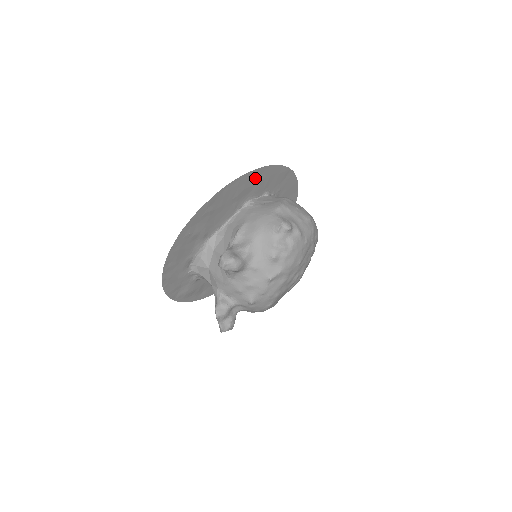
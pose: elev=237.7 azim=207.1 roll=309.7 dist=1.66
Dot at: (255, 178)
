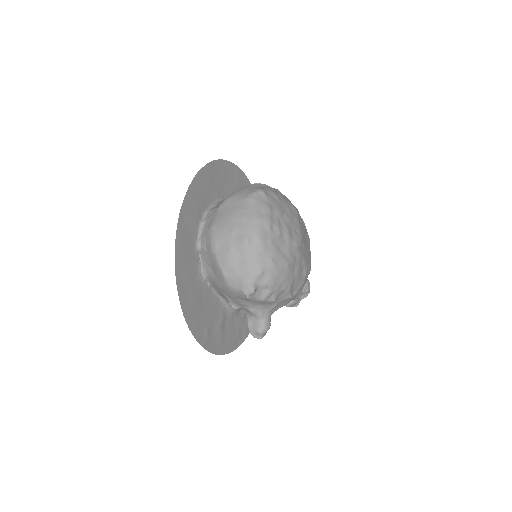
Dot at: (185, 287)
